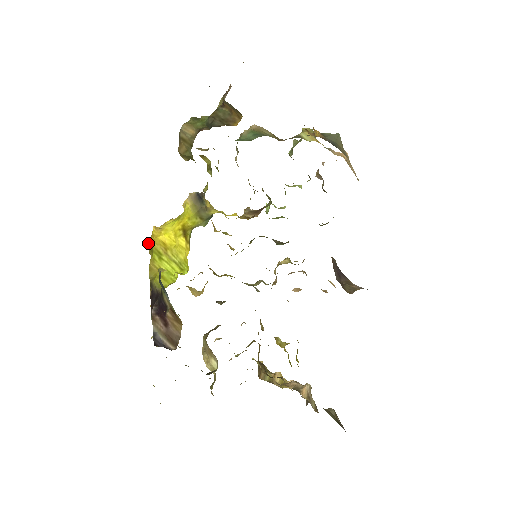
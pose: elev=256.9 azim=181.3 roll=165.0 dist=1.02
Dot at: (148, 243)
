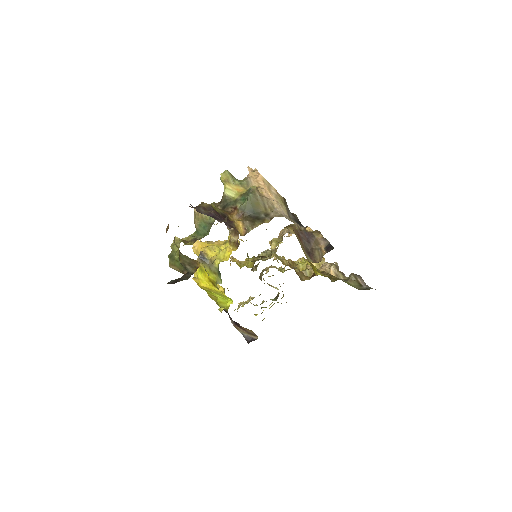
Dot at: occluded
